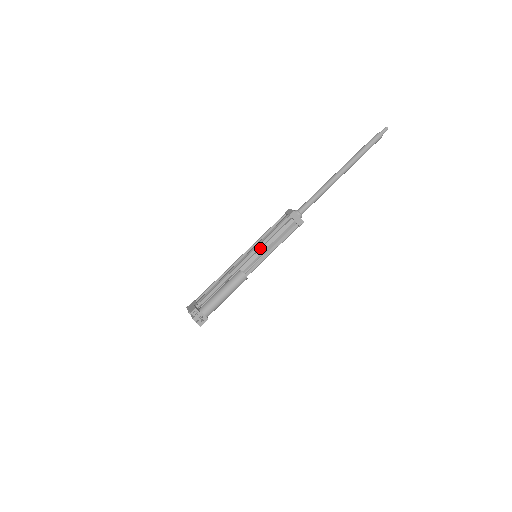
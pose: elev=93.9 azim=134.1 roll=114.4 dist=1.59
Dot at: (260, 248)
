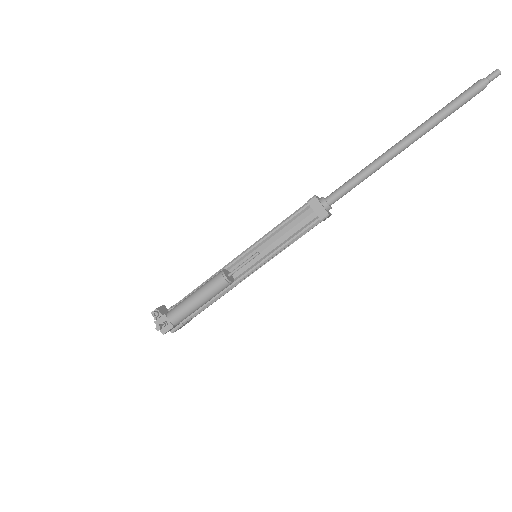
Dot at: (260, 244)
